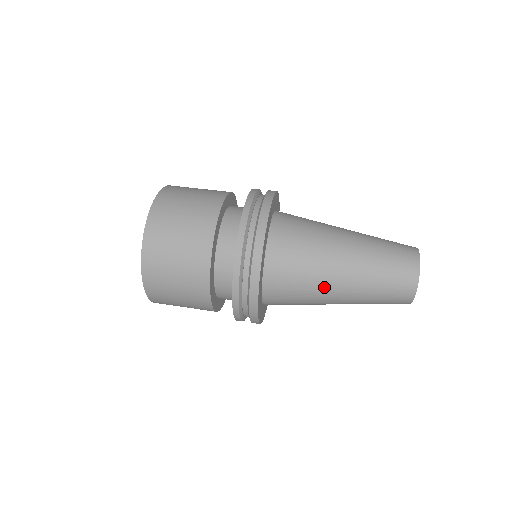
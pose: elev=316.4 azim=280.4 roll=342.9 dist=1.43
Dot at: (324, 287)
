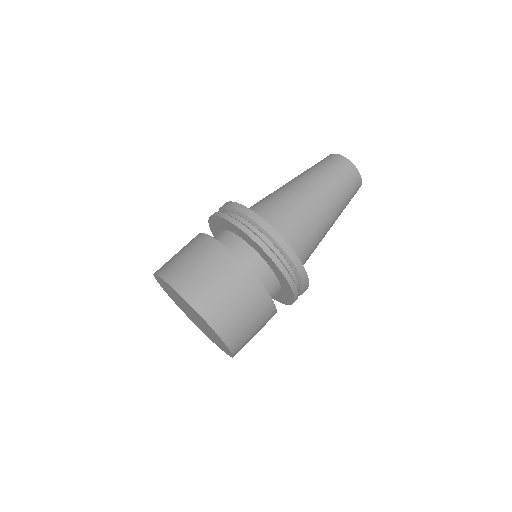
Dot at: (322, 227)
